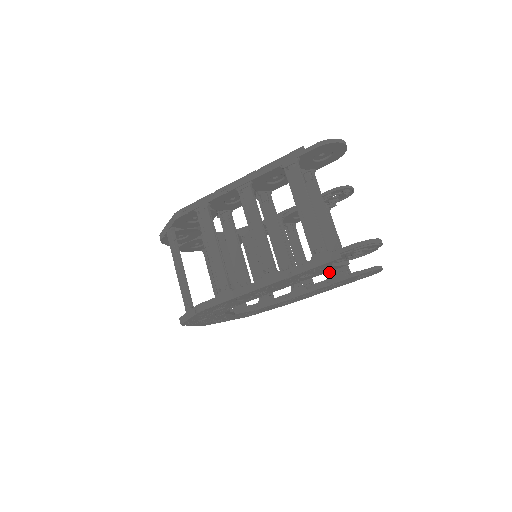
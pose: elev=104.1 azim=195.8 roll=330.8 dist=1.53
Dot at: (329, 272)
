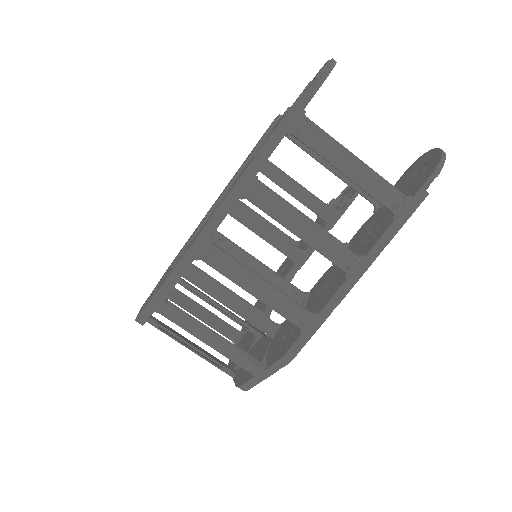
Dot at: (322, 218)
